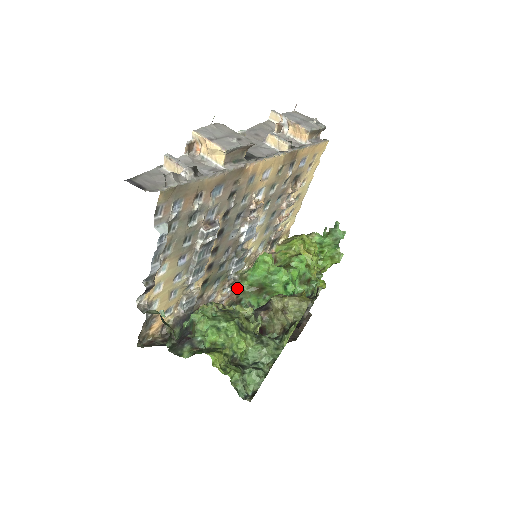
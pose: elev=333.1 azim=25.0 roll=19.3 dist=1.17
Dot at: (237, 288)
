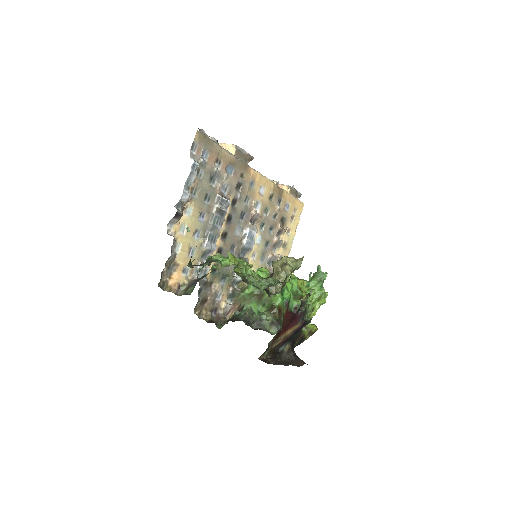
Dot at: (239, 298)
